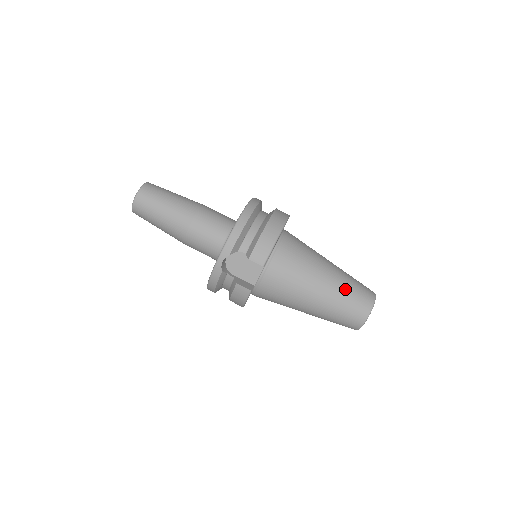
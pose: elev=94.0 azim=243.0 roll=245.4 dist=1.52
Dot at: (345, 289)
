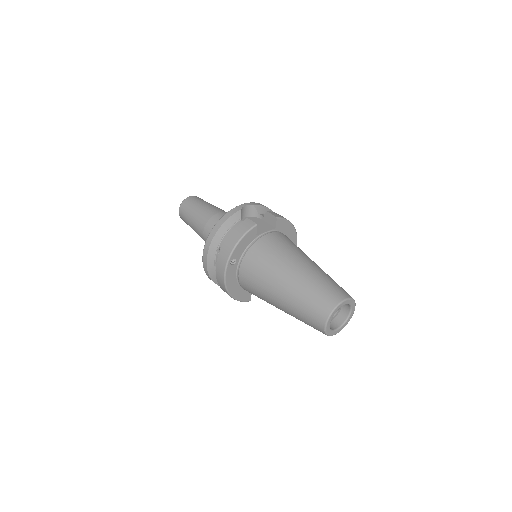
Dot at: (331, 278)
